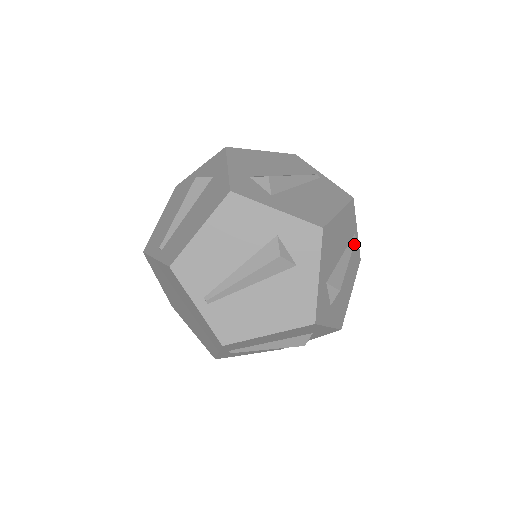
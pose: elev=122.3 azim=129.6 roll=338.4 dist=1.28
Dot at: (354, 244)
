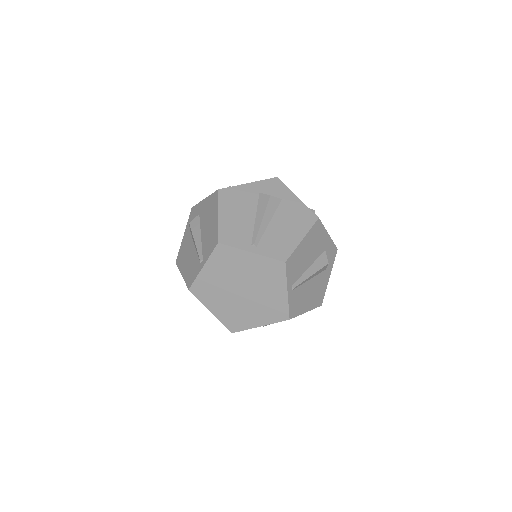
Dot at: occluded
